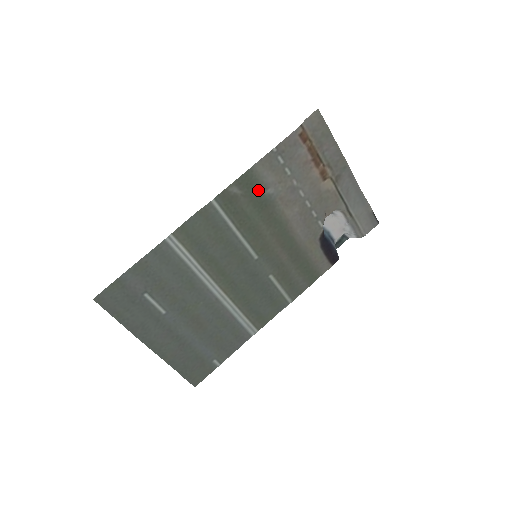
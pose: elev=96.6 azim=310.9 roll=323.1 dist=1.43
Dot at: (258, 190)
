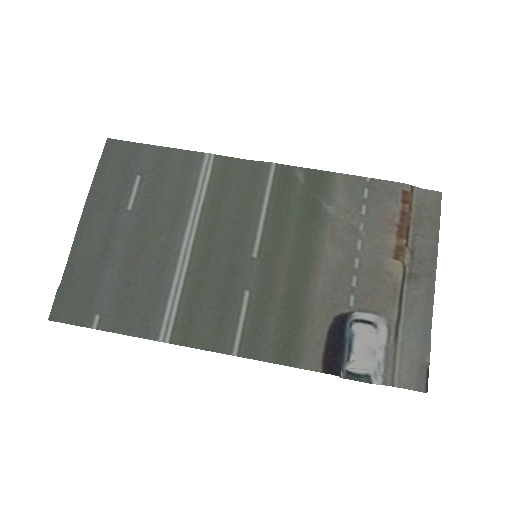
Dot at: (320, 197)
